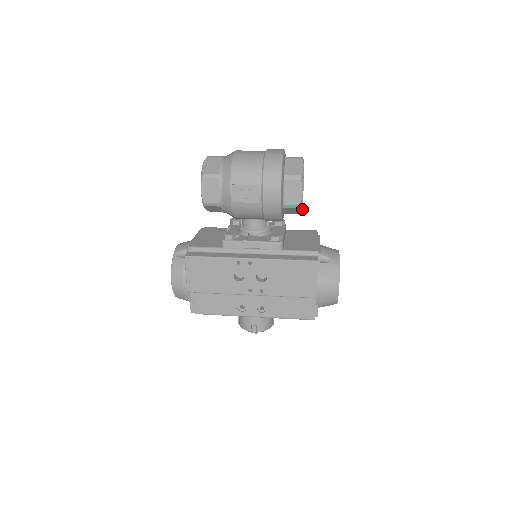
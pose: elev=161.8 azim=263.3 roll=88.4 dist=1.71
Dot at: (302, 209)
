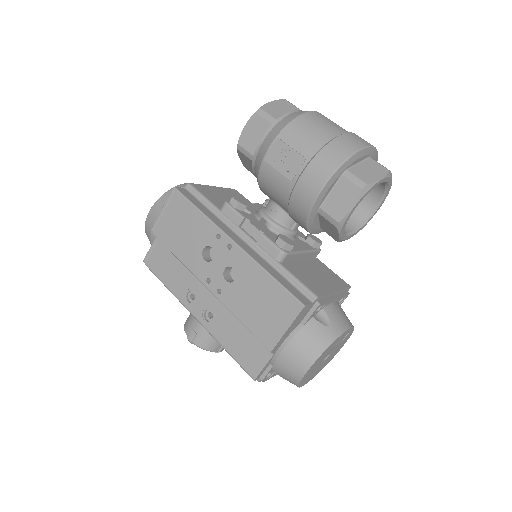
Dot at: (340, 232)
